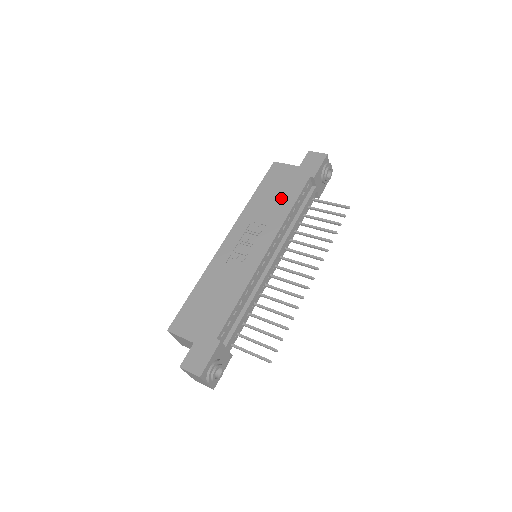
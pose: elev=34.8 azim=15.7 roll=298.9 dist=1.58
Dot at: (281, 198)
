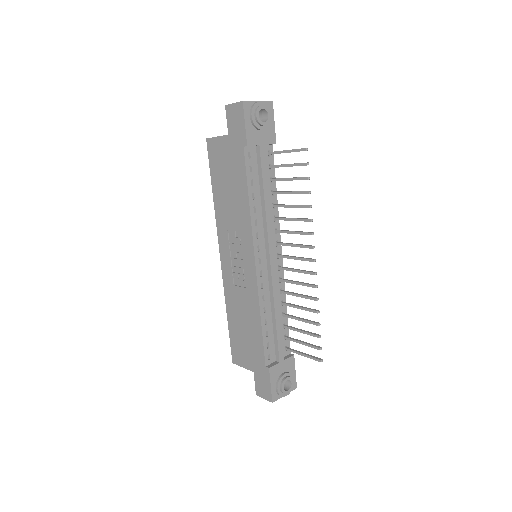
Dot at: (234, 190)
